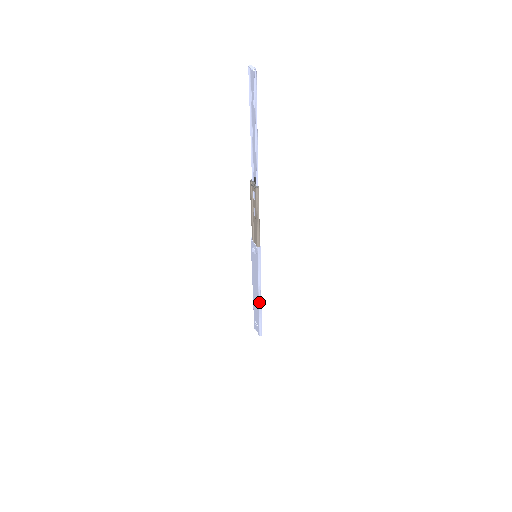
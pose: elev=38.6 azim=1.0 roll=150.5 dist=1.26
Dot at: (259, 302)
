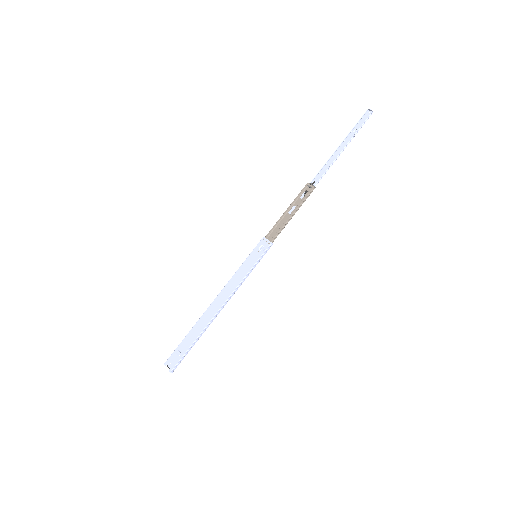
Dot at: (216, 314)
